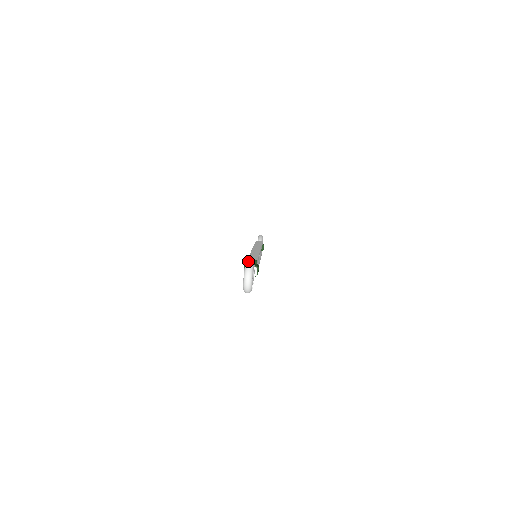
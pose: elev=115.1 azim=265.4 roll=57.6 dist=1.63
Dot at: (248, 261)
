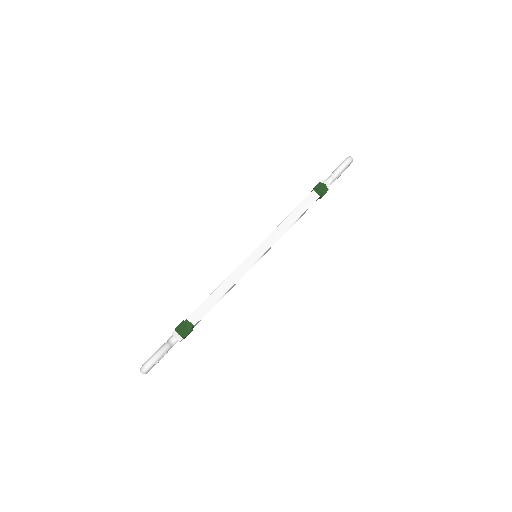
Dot at: (184, 323)
